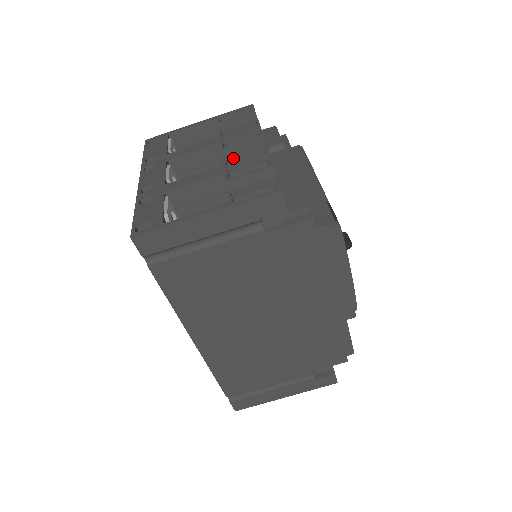
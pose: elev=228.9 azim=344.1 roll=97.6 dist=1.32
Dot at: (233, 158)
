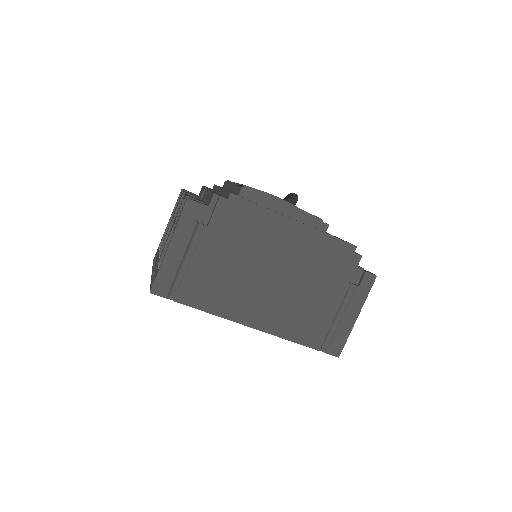
Dot at: occluded
